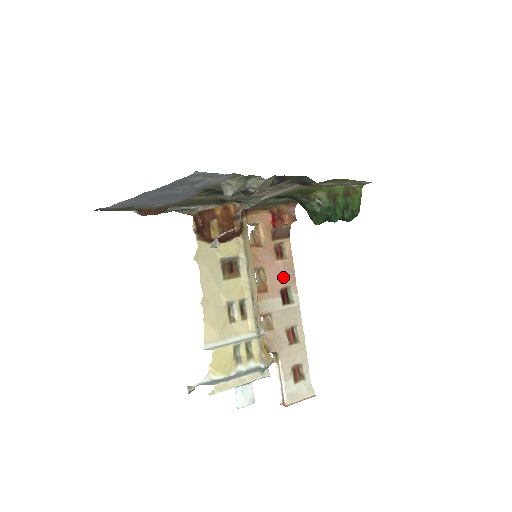
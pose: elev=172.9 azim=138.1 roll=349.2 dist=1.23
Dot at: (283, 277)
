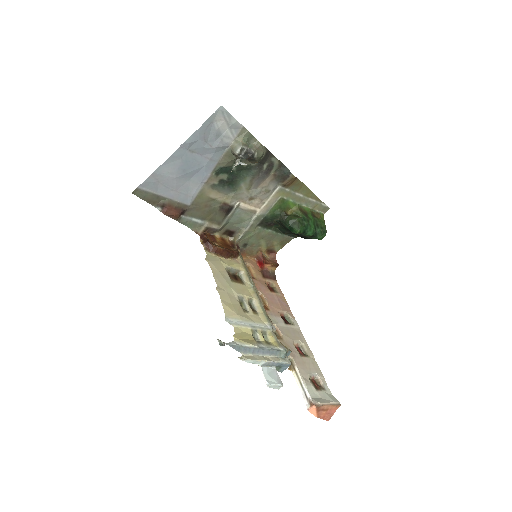
Dot at: (279, 304)
